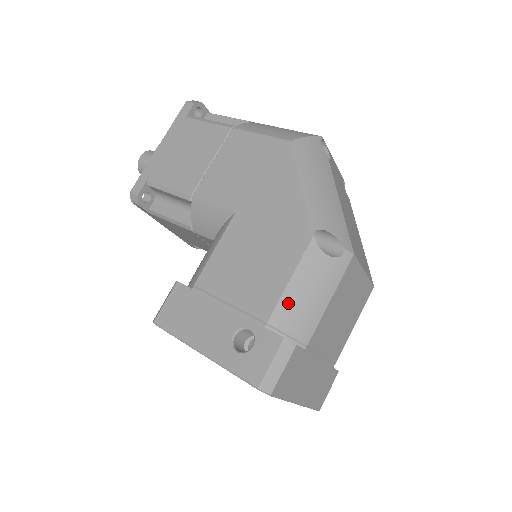
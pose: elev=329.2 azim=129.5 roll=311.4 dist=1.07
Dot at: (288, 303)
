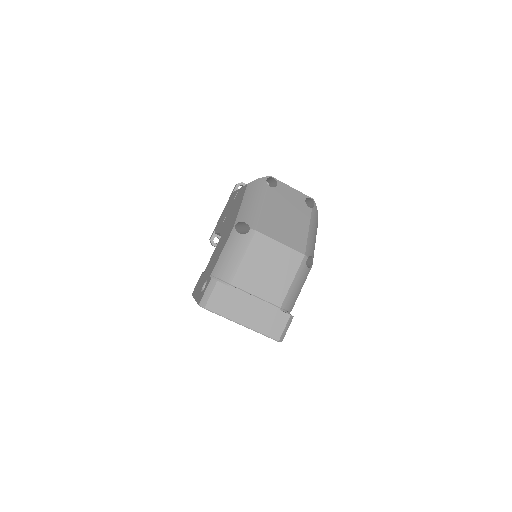
Dot at: (220, 262)
